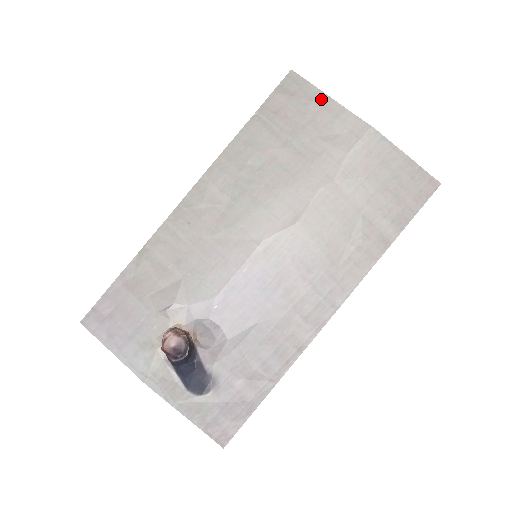
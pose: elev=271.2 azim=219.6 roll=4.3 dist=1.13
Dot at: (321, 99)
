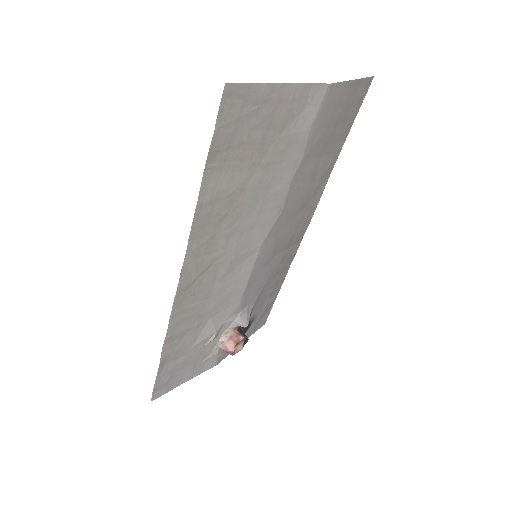
Dot at: (273, 94)
